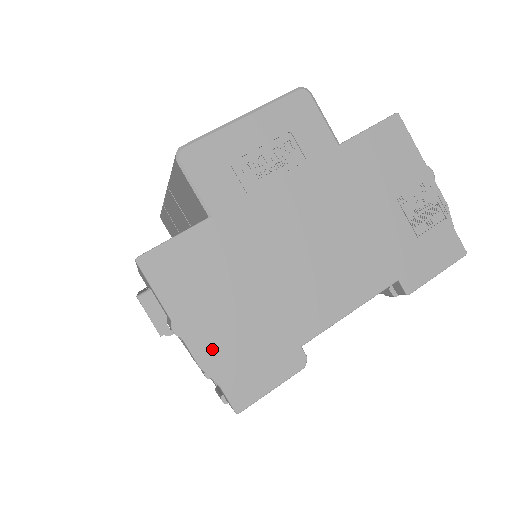
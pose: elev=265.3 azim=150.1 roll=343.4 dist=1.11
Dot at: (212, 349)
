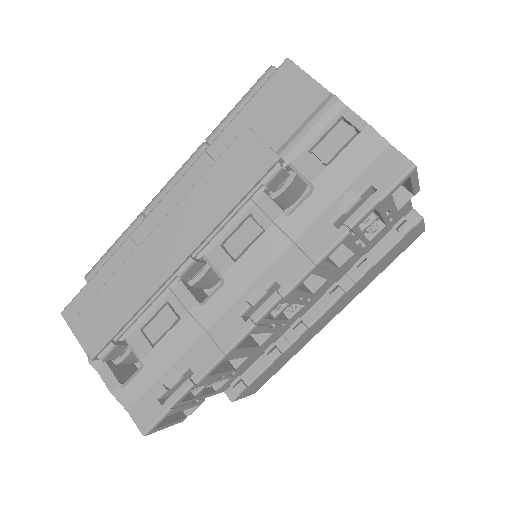
Dot at: occluded
